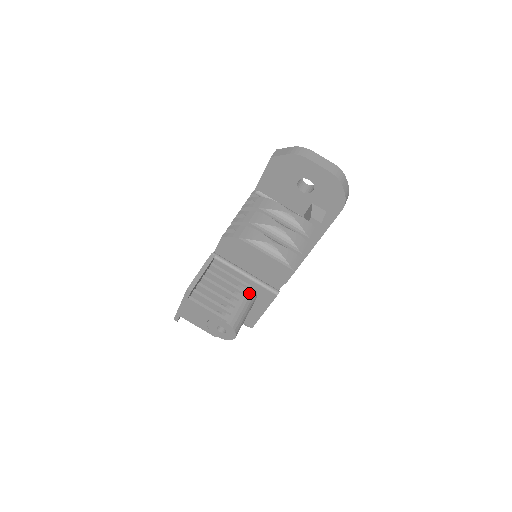
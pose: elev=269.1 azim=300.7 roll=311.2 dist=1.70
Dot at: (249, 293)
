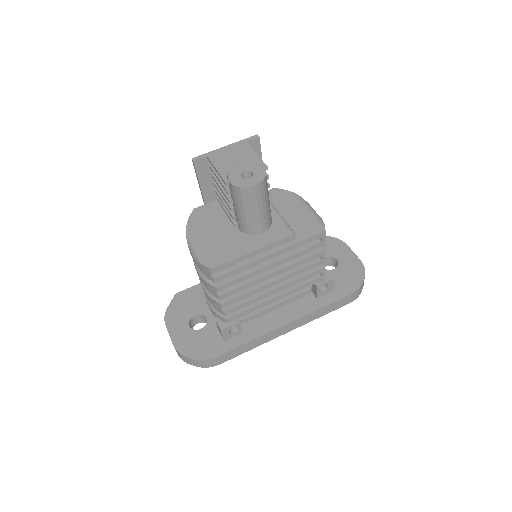
Dot at: occluded
